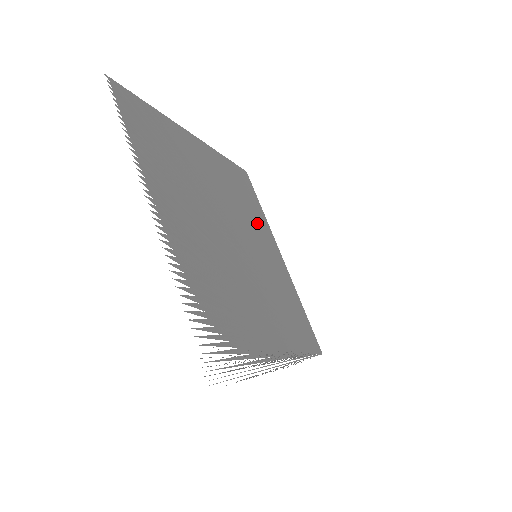
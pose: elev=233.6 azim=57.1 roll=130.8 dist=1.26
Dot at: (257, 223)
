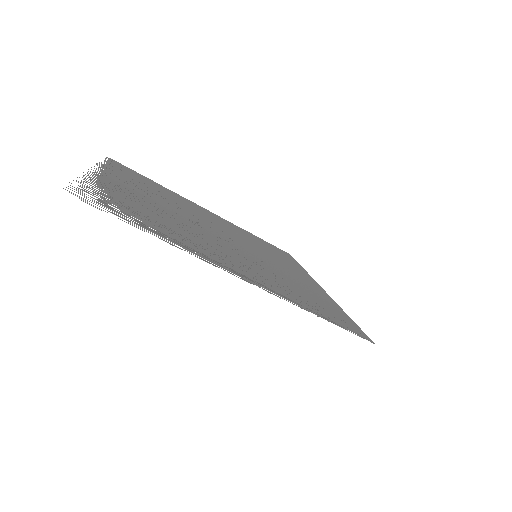
Dot at: (281, 260)
